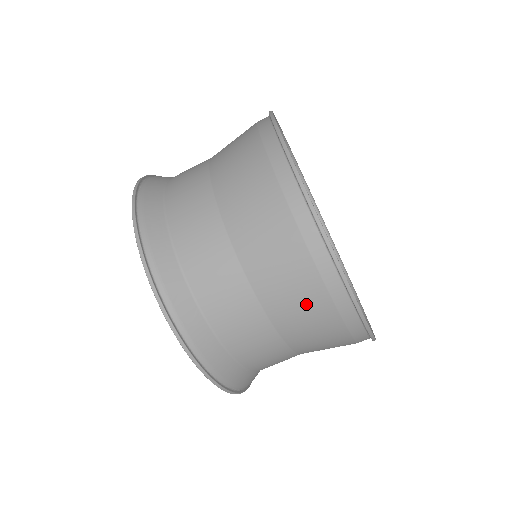
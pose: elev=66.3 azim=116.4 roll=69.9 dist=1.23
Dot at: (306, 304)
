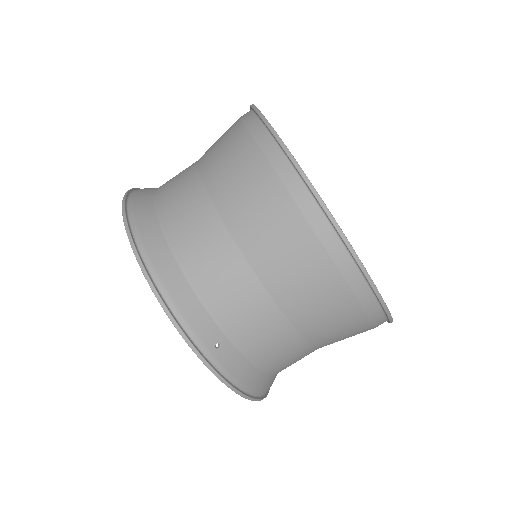
Dot at: (233, 155)
